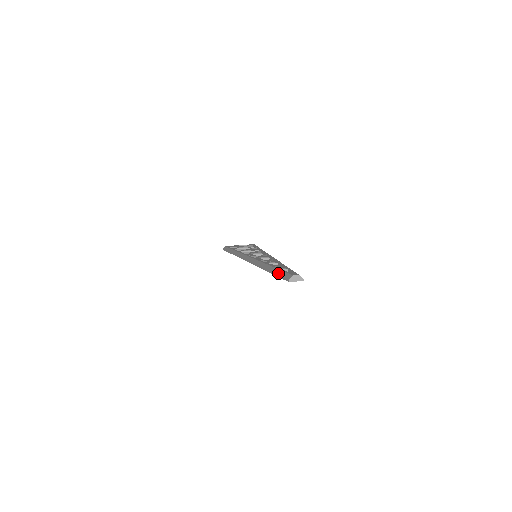
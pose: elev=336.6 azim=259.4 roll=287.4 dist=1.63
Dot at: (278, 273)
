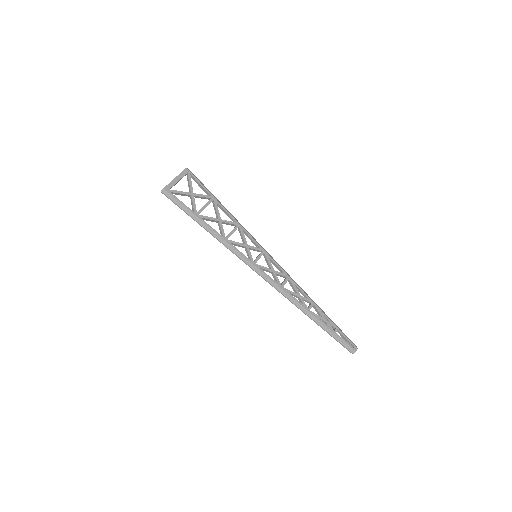
Dot at: (336, 339)
